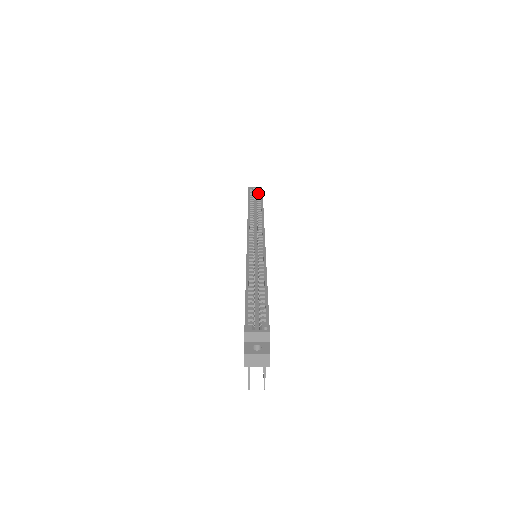
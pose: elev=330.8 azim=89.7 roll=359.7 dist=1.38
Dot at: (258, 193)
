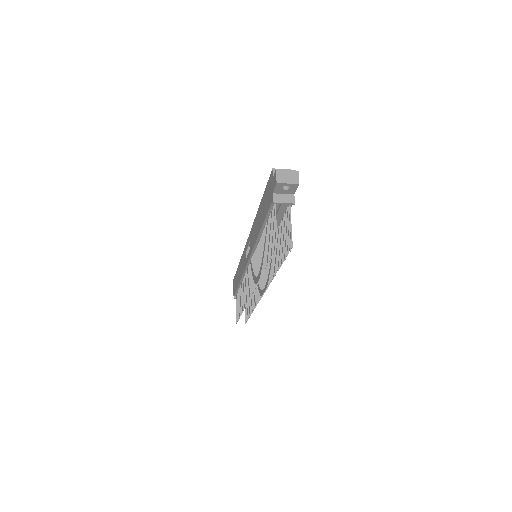
Dot at: occluded
